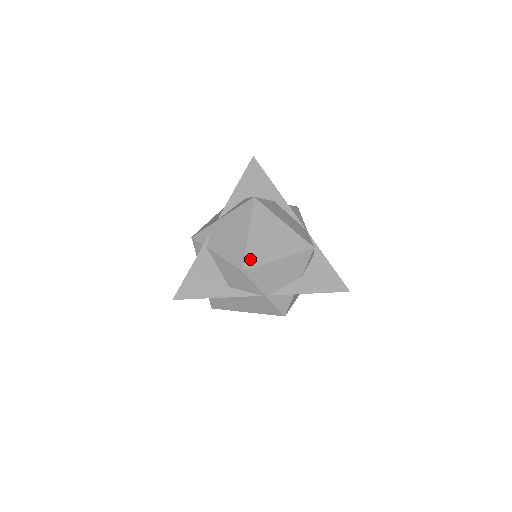
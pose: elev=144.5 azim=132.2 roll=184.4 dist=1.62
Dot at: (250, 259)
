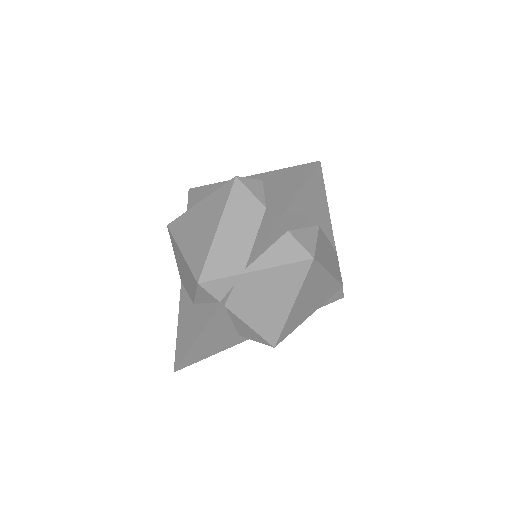
Dot at: (285, 332)
